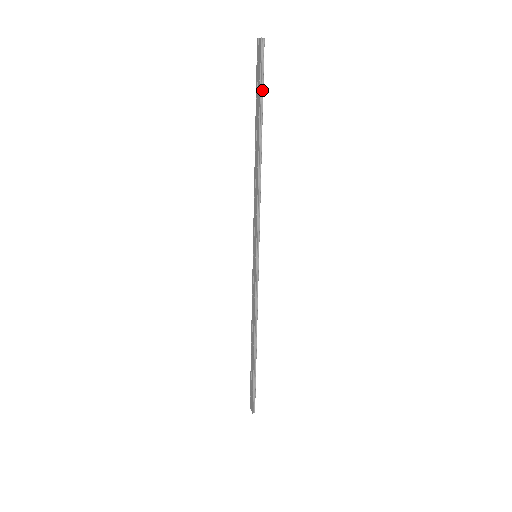
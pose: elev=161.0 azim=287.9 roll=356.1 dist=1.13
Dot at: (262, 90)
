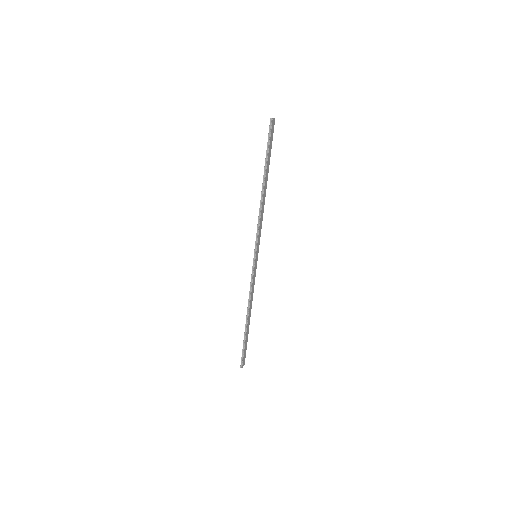
Dot at: (268, 150)
